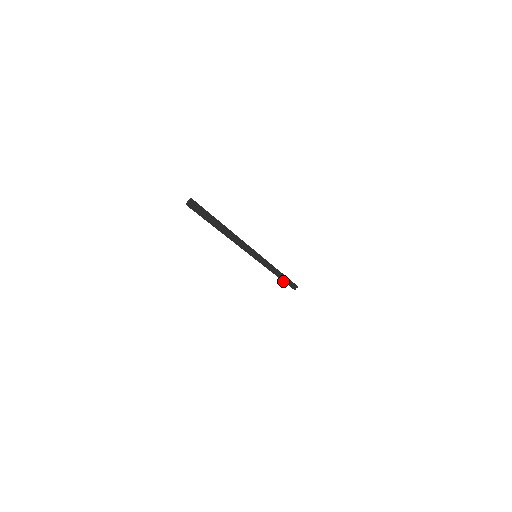
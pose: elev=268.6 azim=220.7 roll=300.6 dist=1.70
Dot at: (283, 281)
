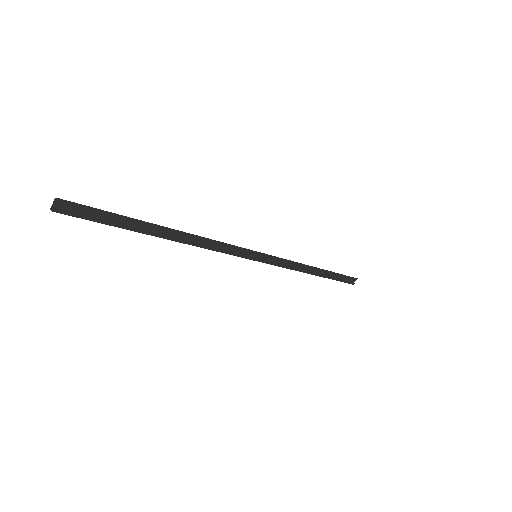
Dot at: occluded
